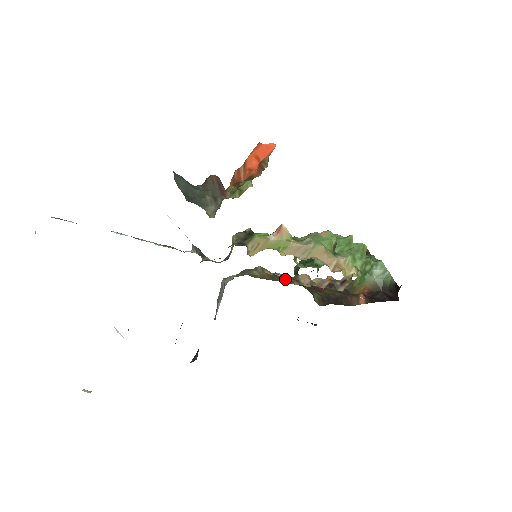
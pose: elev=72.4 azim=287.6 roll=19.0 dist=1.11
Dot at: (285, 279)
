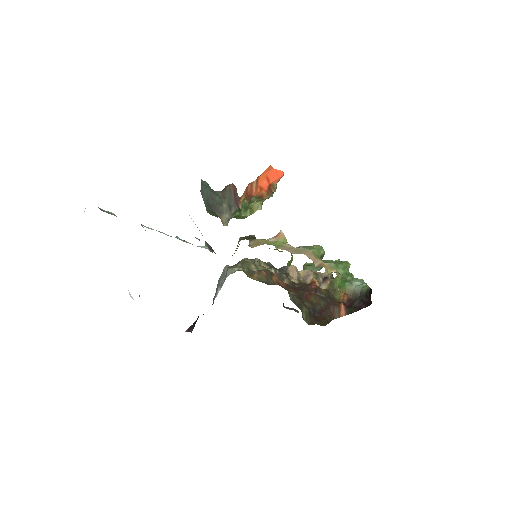
Dot at: (277, 276)
